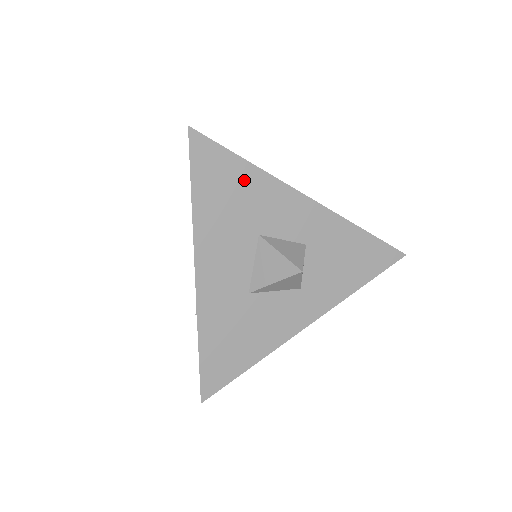
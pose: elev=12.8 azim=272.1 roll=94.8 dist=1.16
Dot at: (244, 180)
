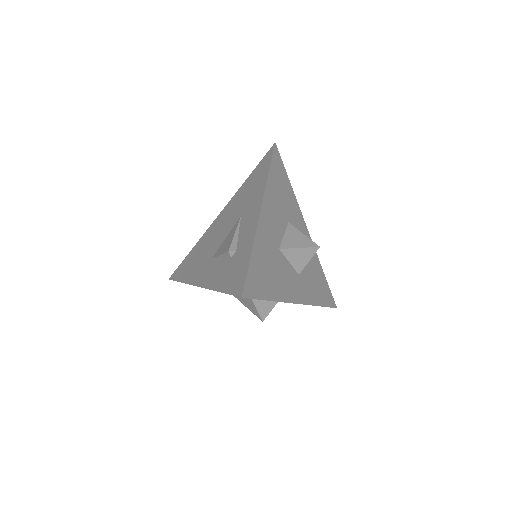
Dot at: (288, 190)
